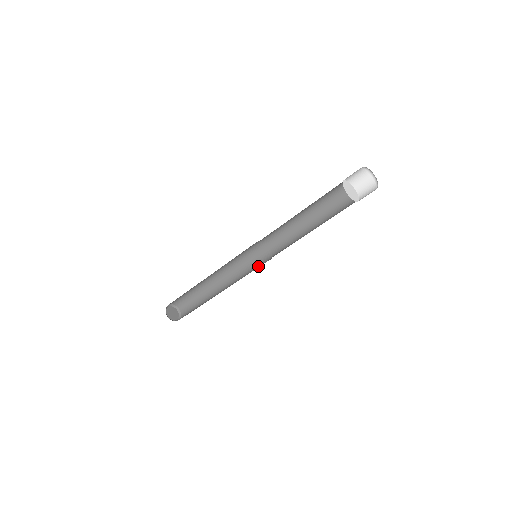
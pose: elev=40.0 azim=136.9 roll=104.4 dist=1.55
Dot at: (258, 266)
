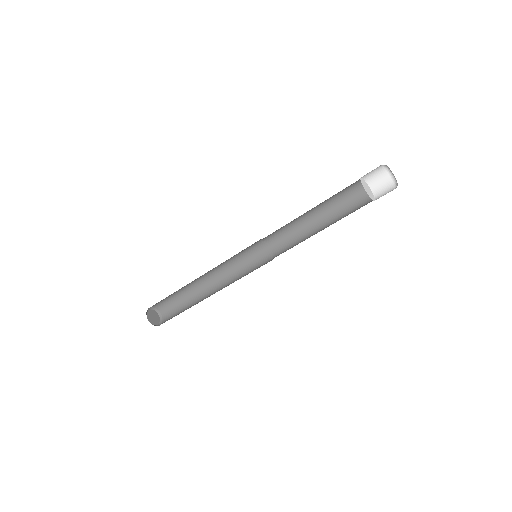
Dot at: occluded
